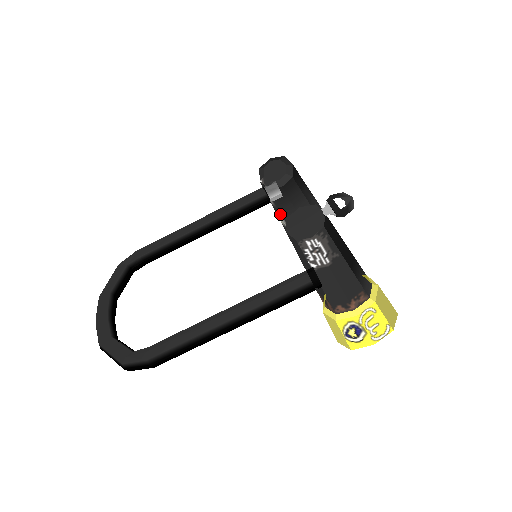
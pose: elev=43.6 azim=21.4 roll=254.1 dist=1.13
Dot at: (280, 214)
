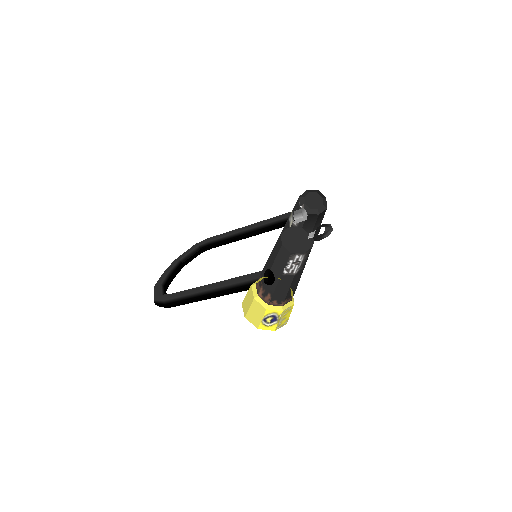
Dot at: occluded
